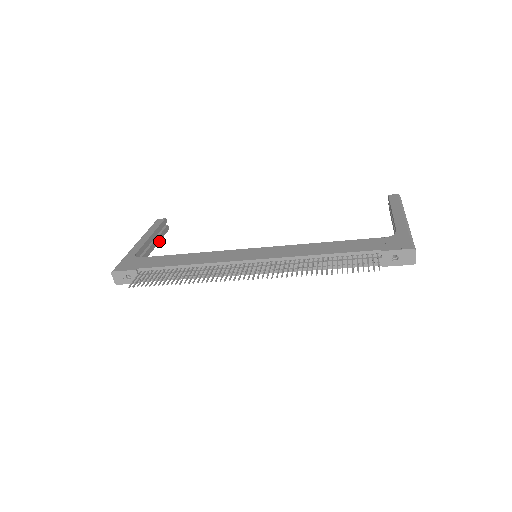
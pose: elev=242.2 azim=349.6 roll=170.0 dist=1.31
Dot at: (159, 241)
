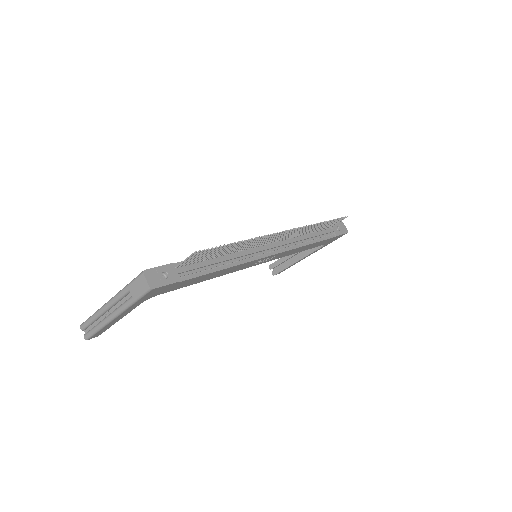
Dot at: (111, 325)
